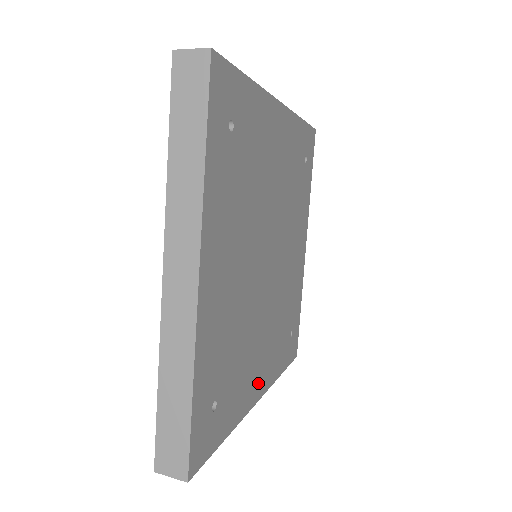
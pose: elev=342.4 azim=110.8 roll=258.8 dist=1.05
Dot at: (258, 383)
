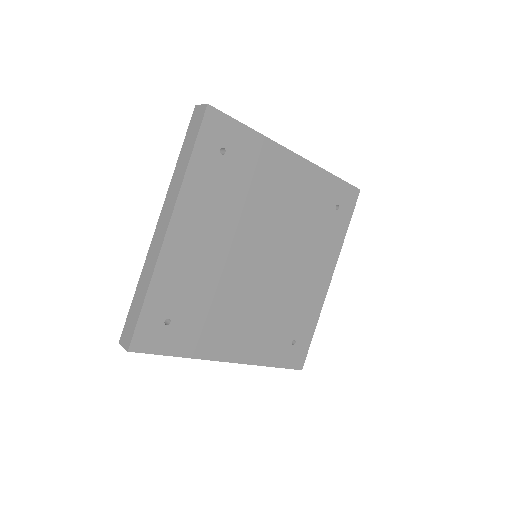
Dot at: (230, 347)
